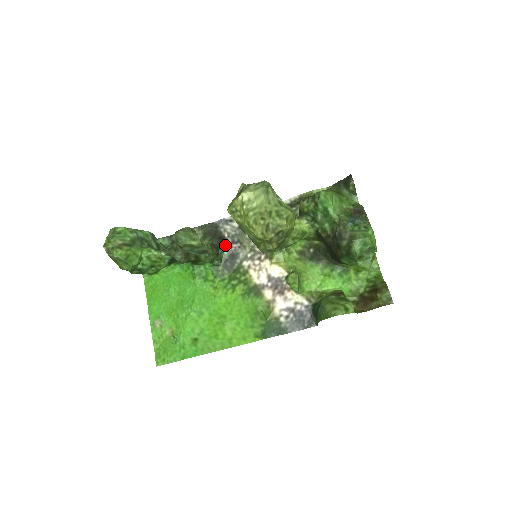
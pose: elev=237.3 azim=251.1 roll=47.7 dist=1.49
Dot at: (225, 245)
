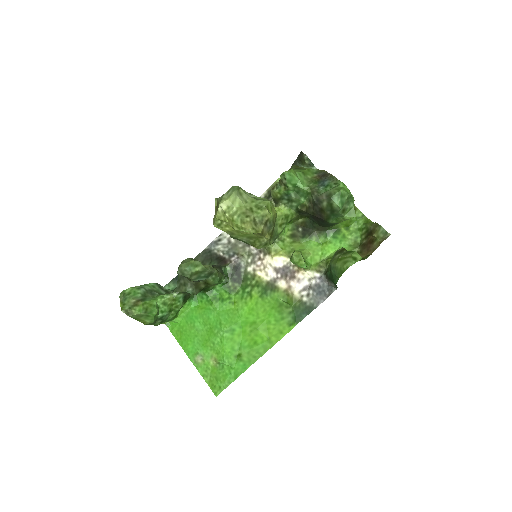
Dot at: (225, 262)
